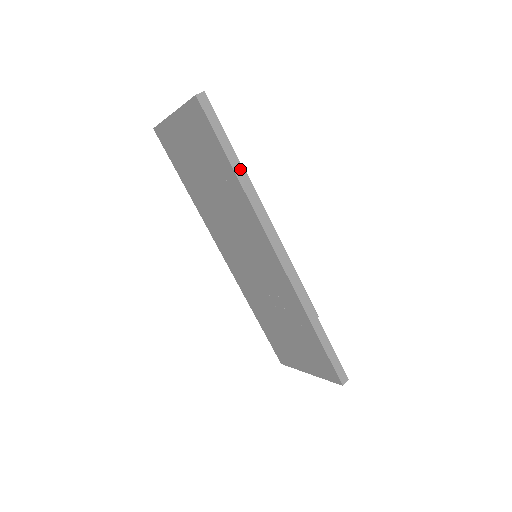
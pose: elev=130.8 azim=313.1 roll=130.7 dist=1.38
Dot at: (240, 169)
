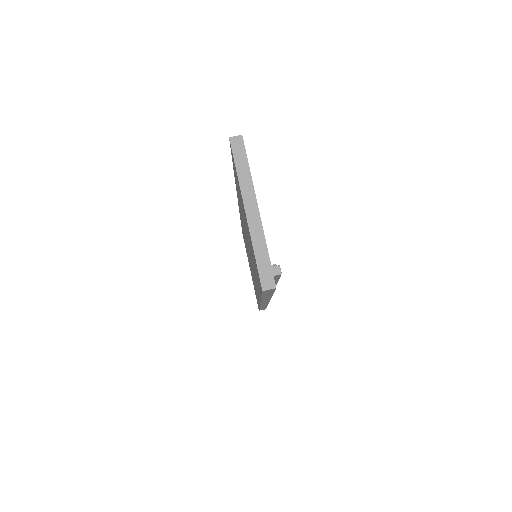
Dot at: occluded
